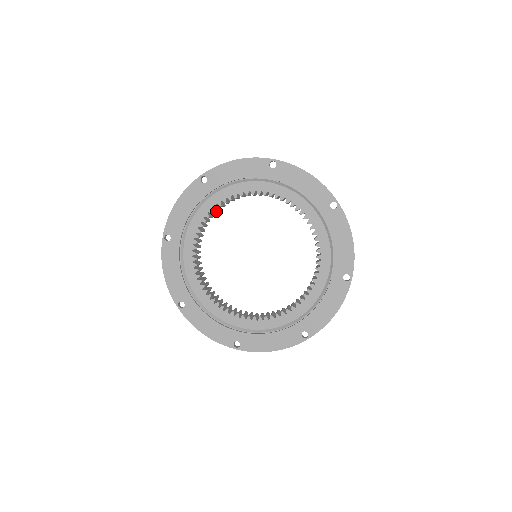
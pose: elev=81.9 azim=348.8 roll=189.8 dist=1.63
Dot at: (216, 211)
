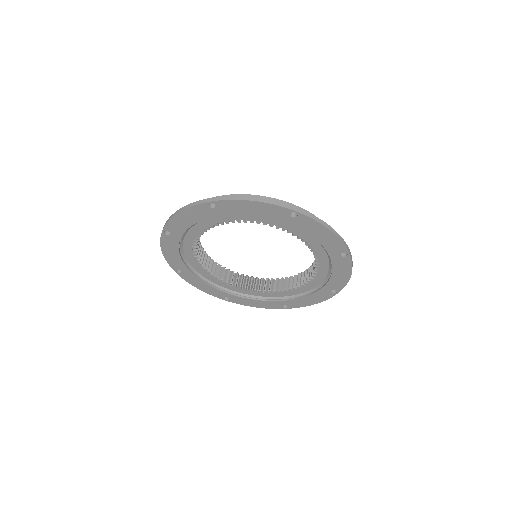
Dot at: occluded
